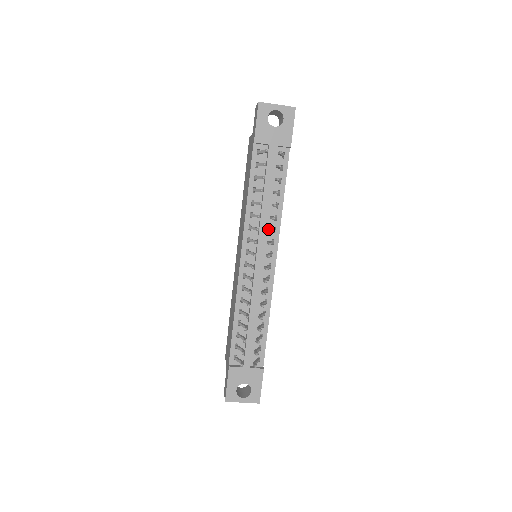
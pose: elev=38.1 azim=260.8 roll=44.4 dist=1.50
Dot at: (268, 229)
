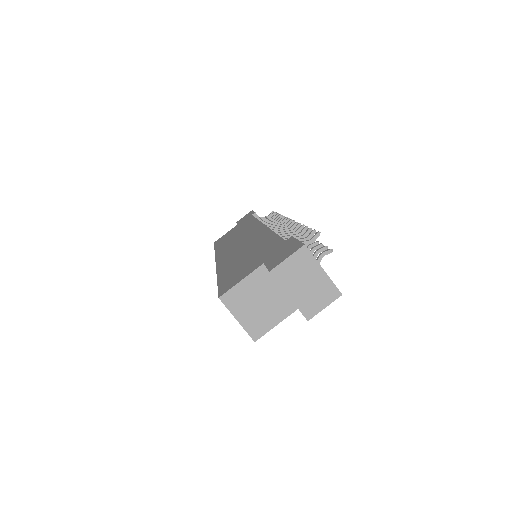
Dot at: occluded
